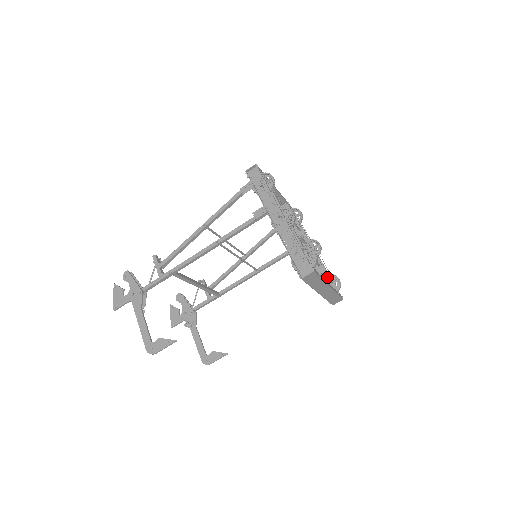
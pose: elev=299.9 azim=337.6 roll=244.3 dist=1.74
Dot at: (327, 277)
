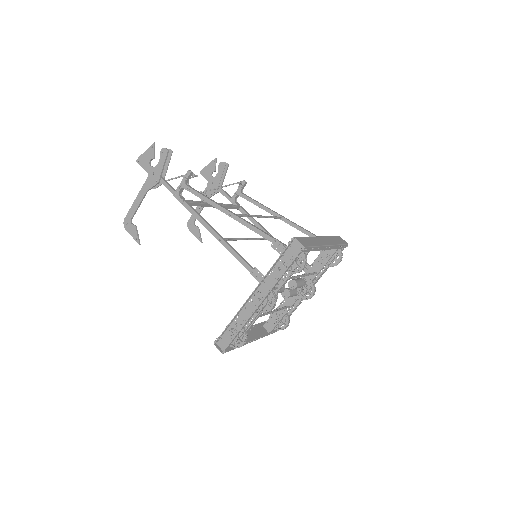
Dot at: (281, 318)
